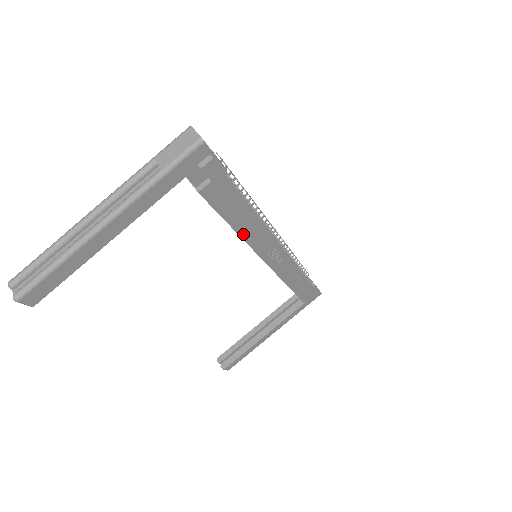
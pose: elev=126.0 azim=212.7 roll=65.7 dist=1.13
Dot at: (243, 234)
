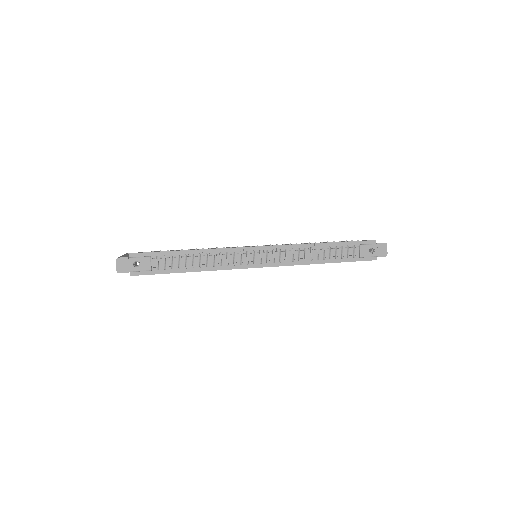
Dot at: occluded
